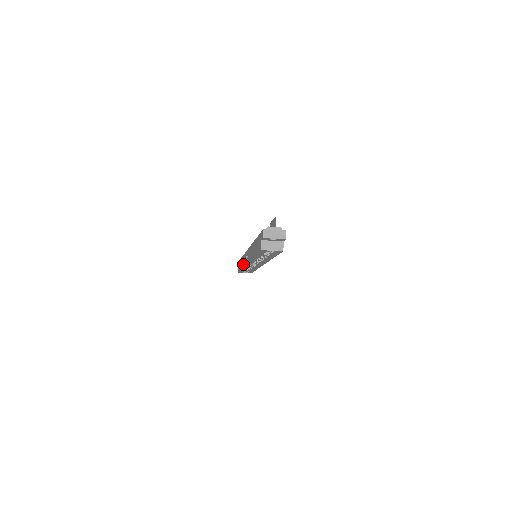
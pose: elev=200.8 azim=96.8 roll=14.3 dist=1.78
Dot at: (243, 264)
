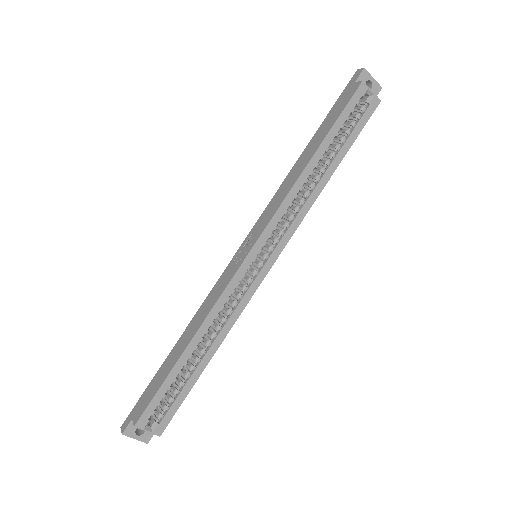
Dot at: (209, 306)
